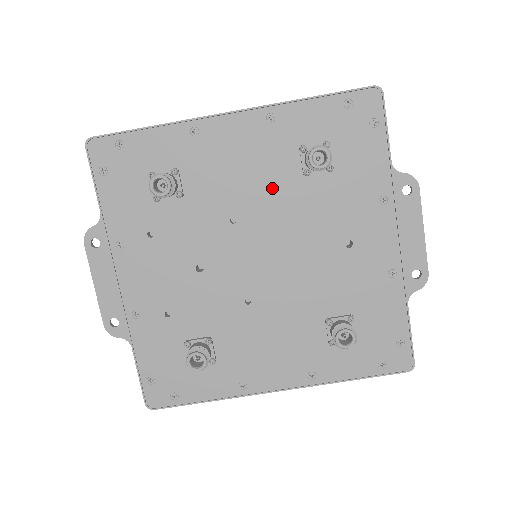
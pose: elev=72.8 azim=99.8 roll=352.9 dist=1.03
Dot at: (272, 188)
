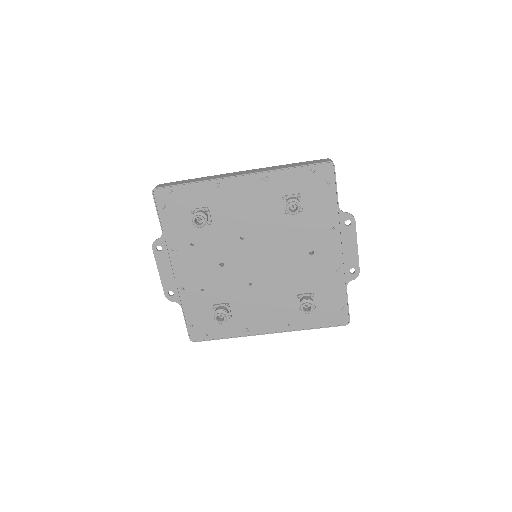
Dot at: (266, 220)
